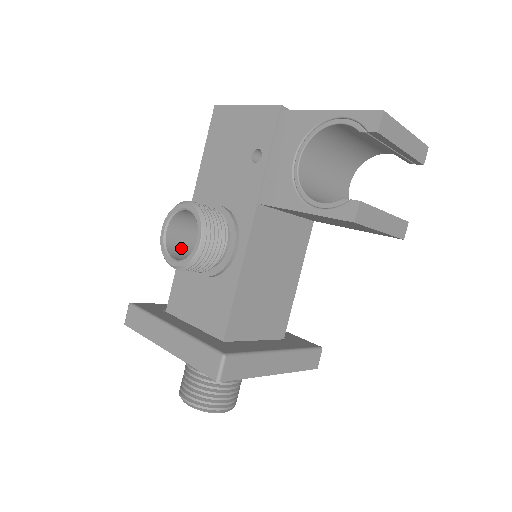
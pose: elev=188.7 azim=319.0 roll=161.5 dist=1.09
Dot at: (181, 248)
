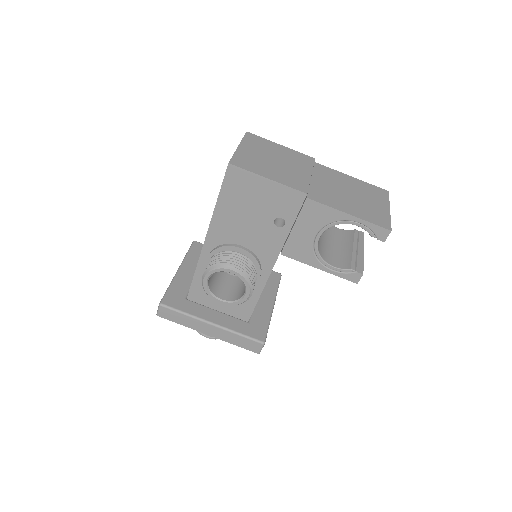
Dot at: (213, 279)
